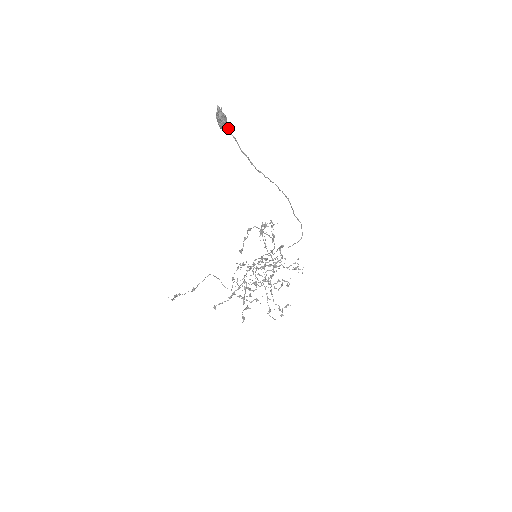
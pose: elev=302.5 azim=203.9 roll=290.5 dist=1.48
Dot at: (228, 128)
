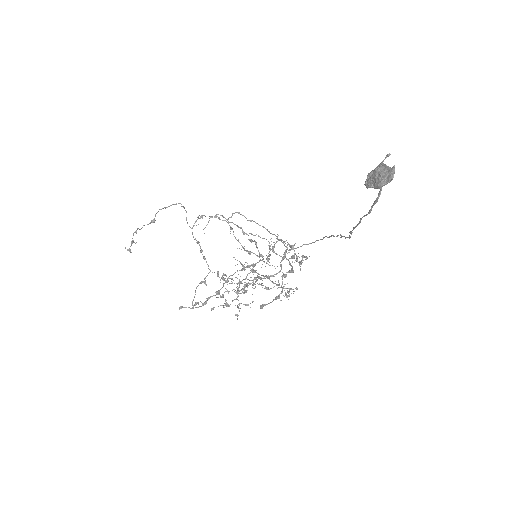
Dot at: (377, 201)
